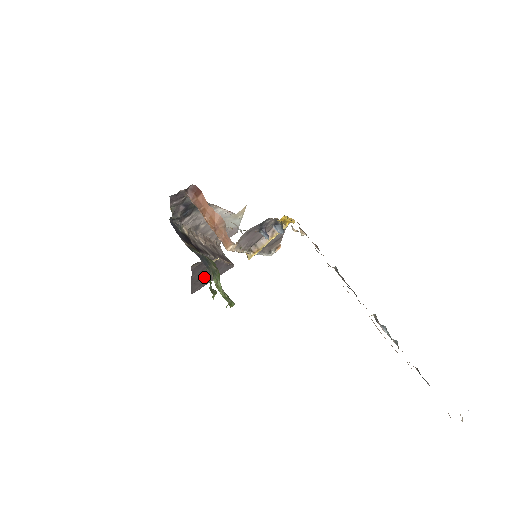
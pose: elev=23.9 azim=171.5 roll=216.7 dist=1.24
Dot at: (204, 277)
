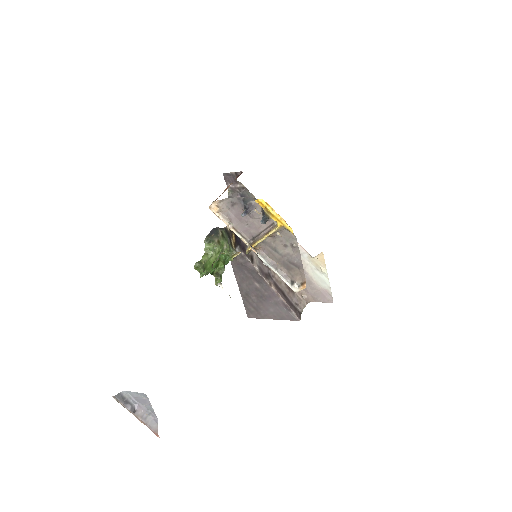
Dot at: (256, 298)
